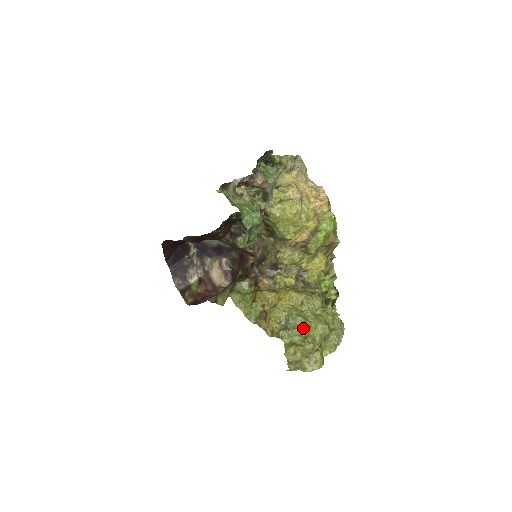
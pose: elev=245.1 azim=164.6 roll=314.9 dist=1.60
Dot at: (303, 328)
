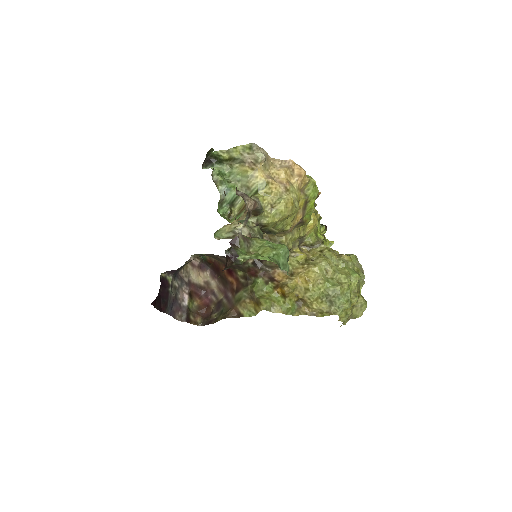
Dot at: (345, 293)
